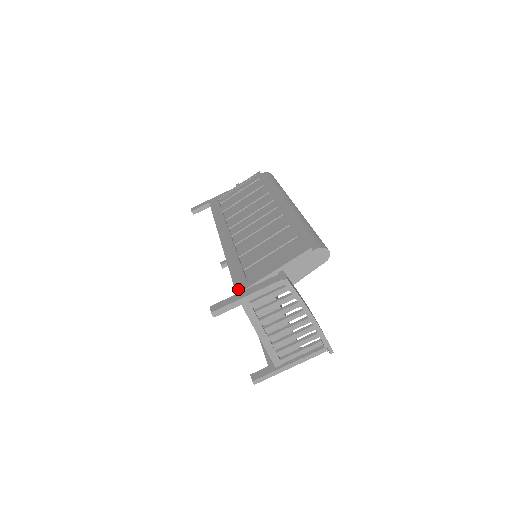
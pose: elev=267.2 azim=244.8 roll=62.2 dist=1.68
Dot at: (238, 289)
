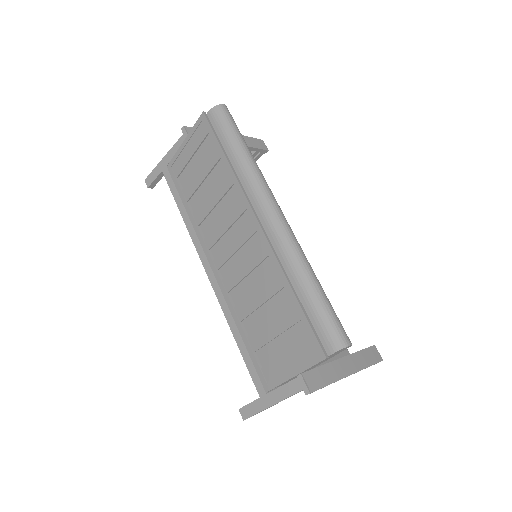
Dot at: (259, 390)
